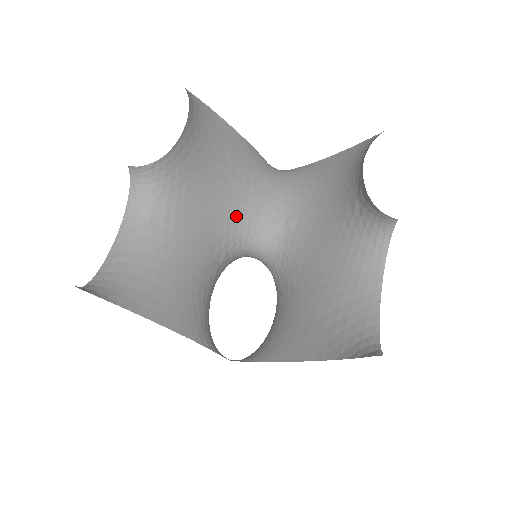
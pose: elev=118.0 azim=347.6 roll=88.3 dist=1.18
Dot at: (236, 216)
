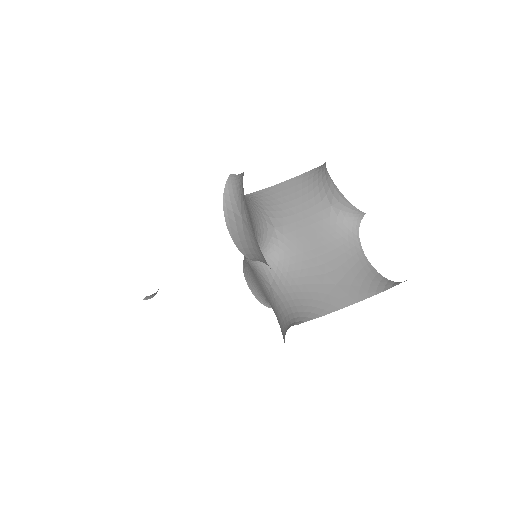
Dot at: (253, 223)
